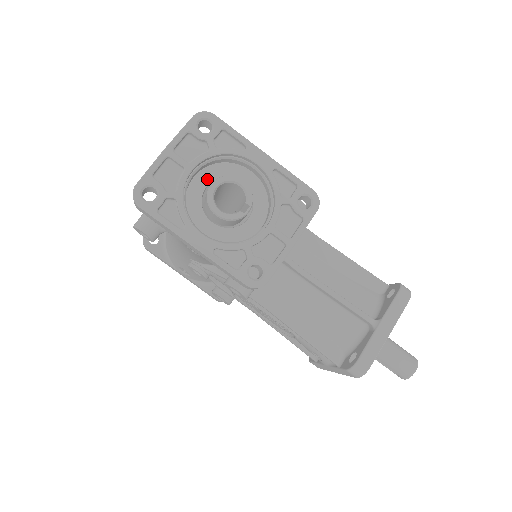
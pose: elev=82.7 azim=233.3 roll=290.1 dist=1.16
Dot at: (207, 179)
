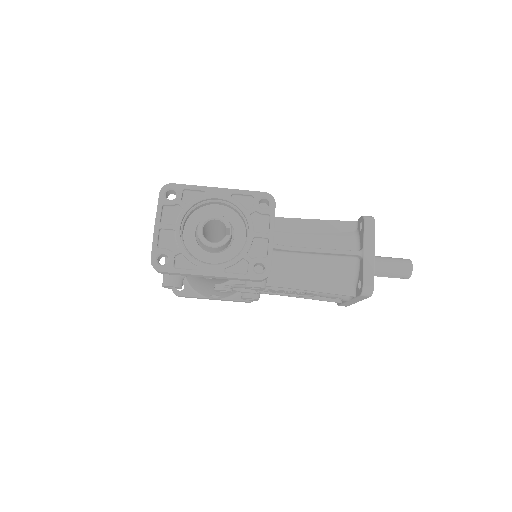
Dot at: (192, 227)
